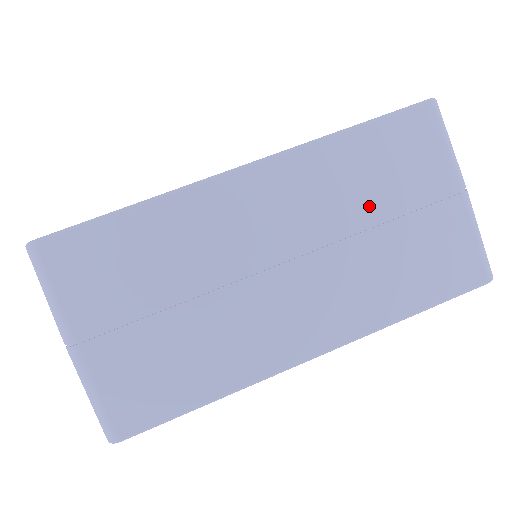
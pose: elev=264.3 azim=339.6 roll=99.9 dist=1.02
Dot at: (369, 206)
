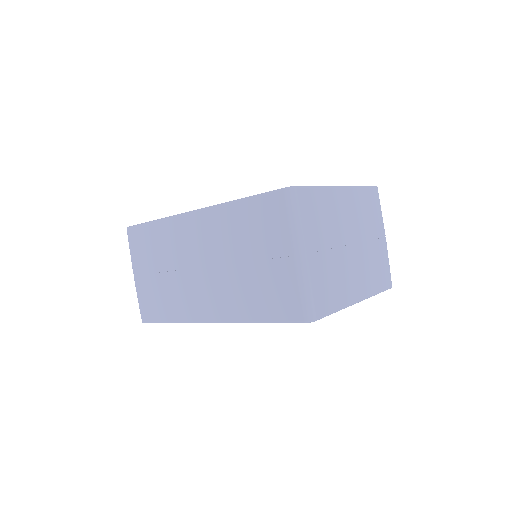
Dot at: (242, 249)
